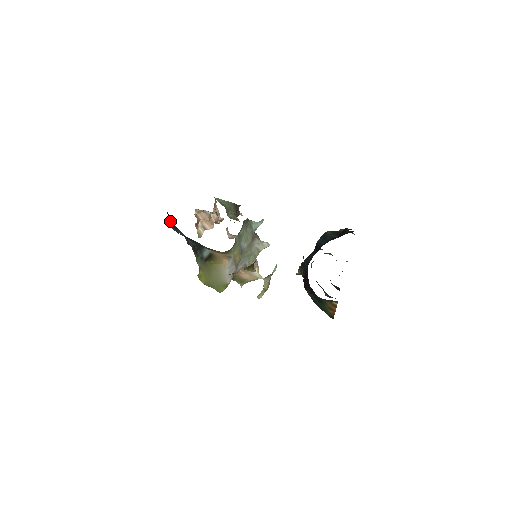
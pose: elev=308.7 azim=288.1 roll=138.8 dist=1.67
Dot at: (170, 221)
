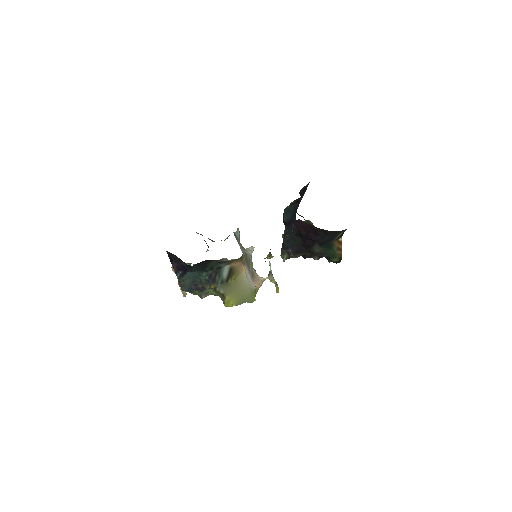
Dot at: (175, 271)
